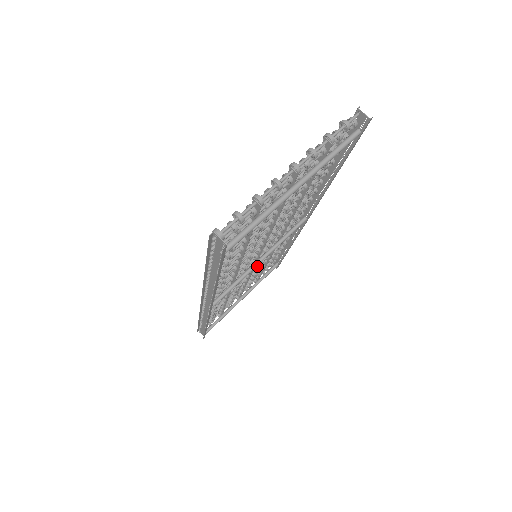
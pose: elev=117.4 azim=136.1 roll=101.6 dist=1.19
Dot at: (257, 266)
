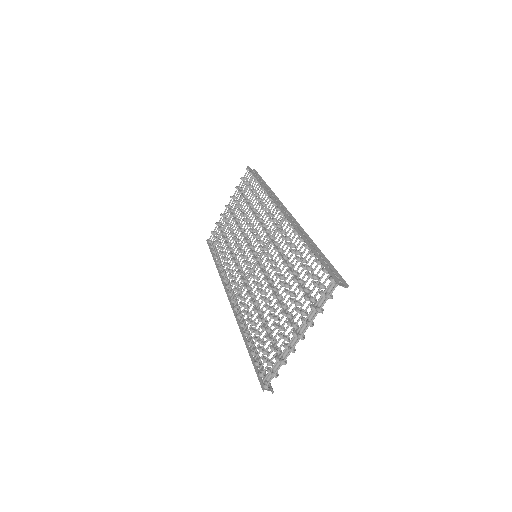
Dot at: (249, 226)
